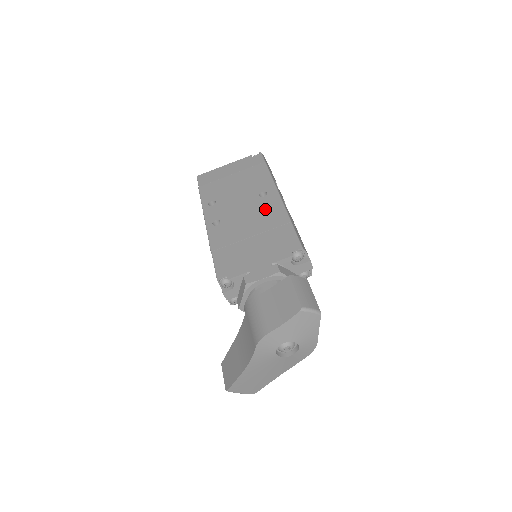
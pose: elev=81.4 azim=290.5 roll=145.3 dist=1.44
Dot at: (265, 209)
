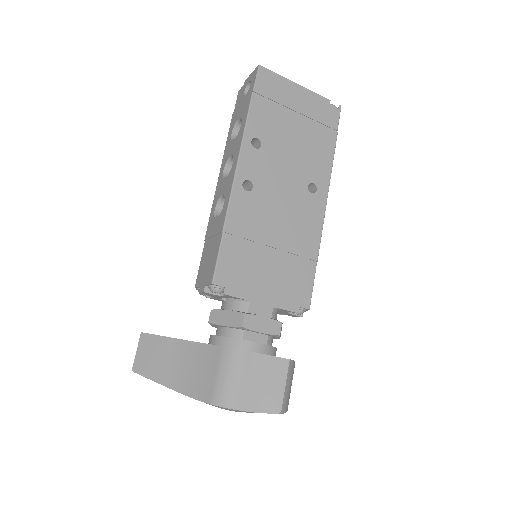
Dot at: (304, 216)
